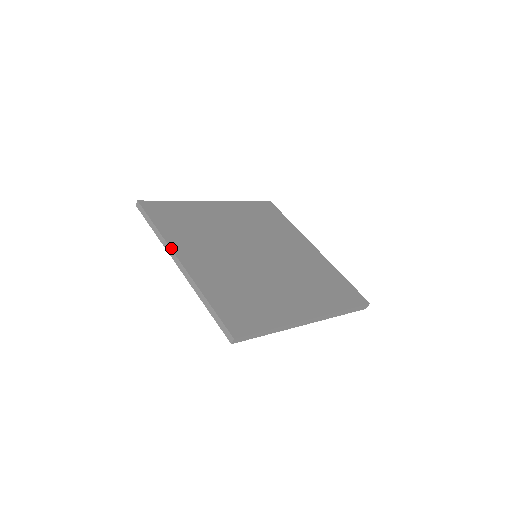
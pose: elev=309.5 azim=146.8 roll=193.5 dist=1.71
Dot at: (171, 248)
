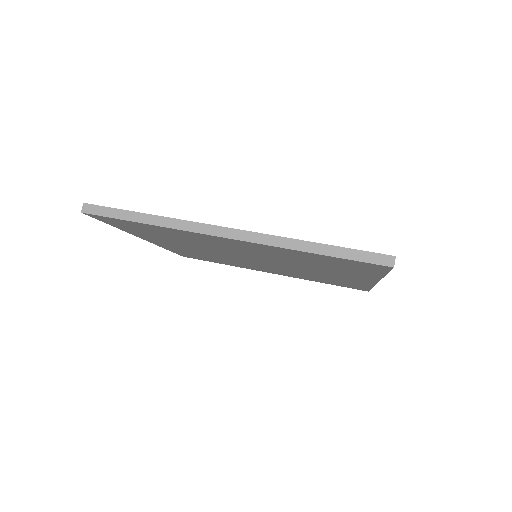
Dot at: occluded
